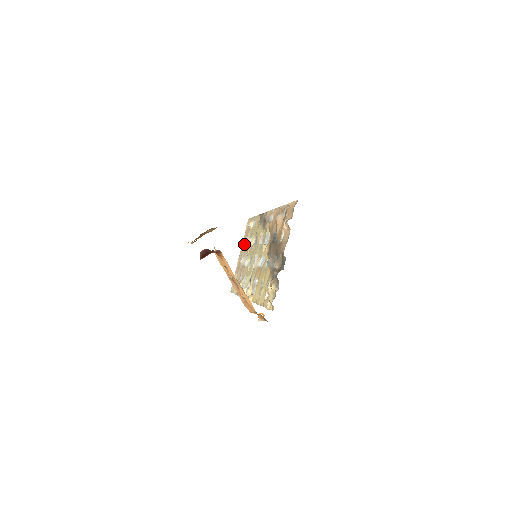
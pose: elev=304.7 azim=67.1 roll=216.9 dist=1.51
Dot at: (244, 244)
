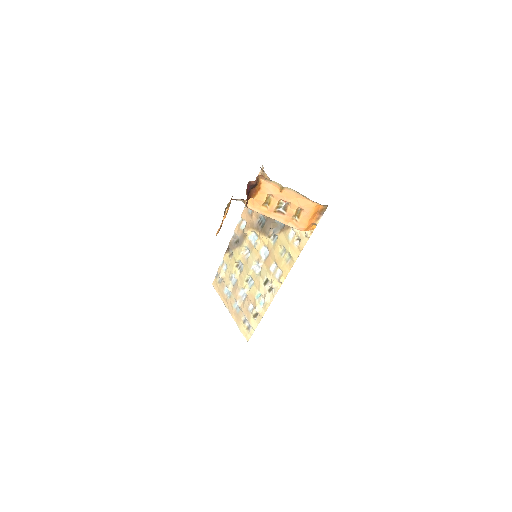
Dot at: (226, 298)
